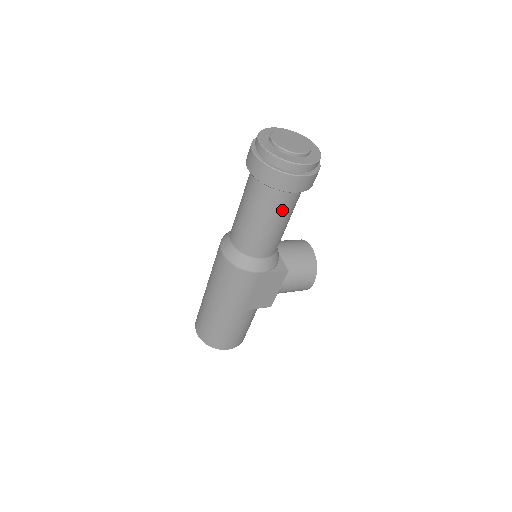
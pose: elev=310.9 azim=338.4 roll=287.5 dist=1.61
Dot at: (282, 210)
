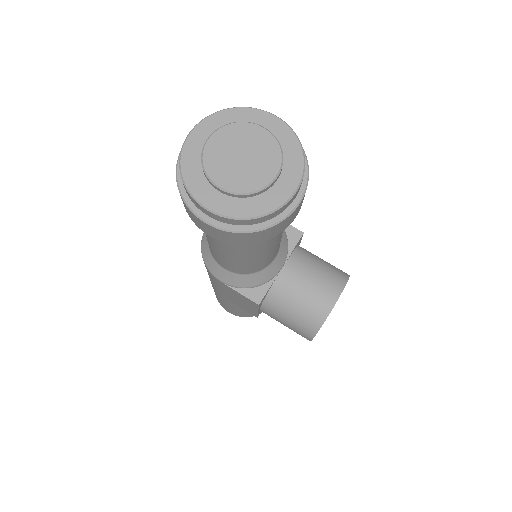
Dot at: occluded
